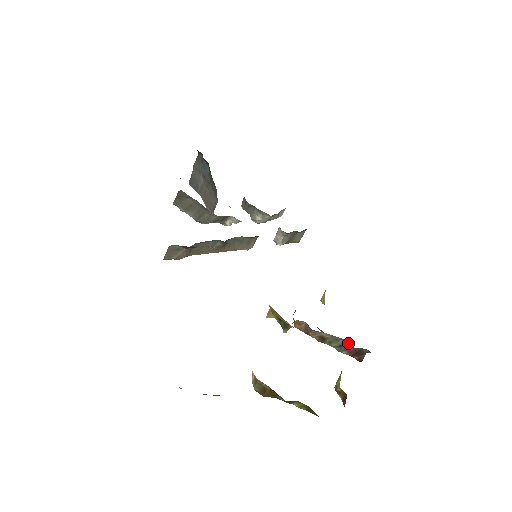
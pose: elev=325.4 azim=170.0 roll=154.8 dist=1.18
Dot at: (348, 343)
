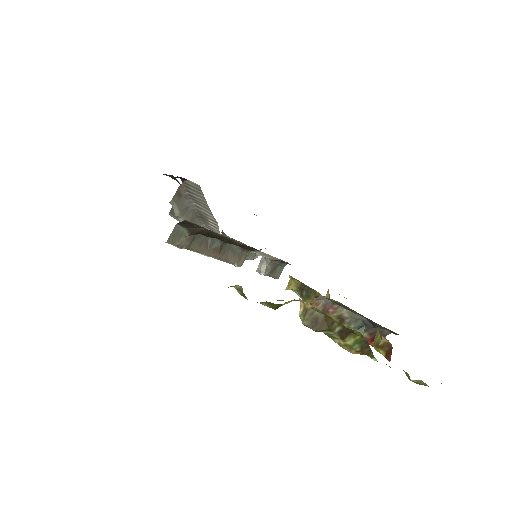
Dot at: (369, 321)
